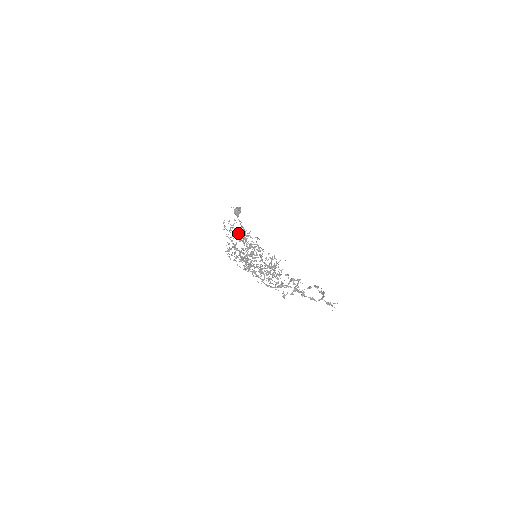
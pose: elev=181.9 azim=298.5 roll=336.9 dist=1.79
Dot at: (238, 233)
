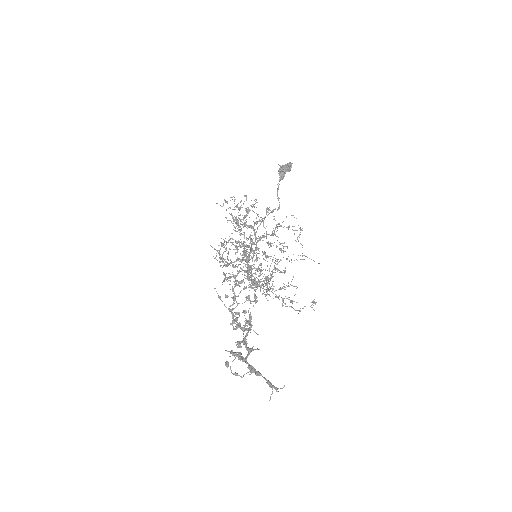
Dot at: (245, 217)
